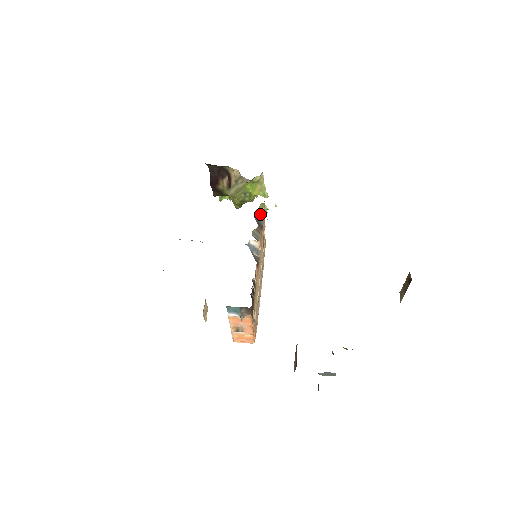
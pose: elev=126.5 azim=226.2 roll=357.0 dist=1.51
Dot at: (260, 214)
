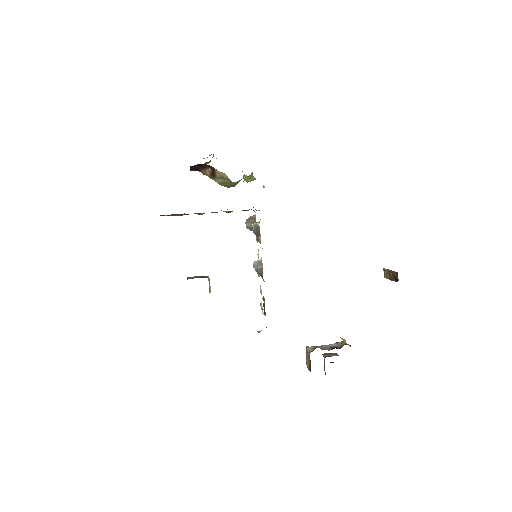
Dot at: (257, 223)
